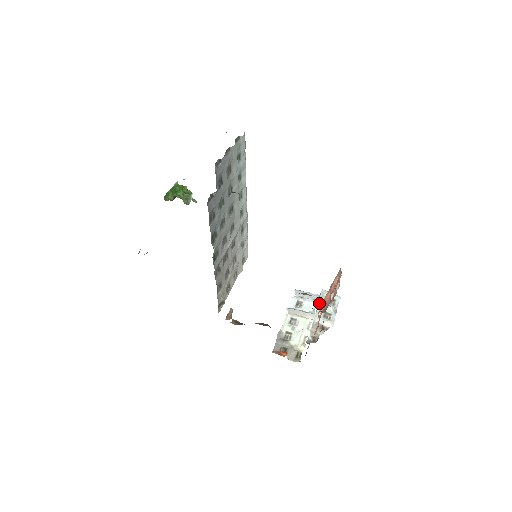
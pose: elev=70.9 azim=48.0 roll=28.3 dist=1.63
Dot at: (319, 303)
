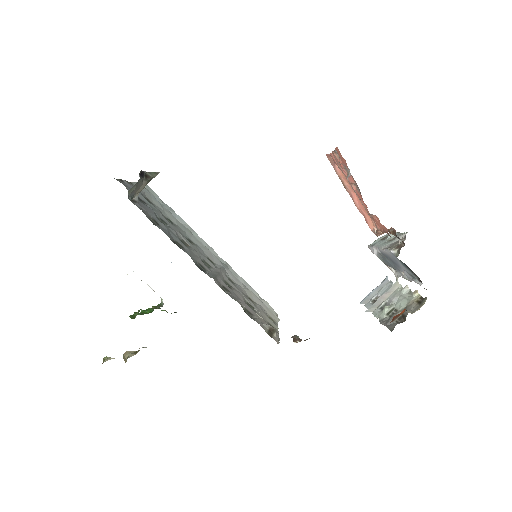
Dot at: (374, 246)
